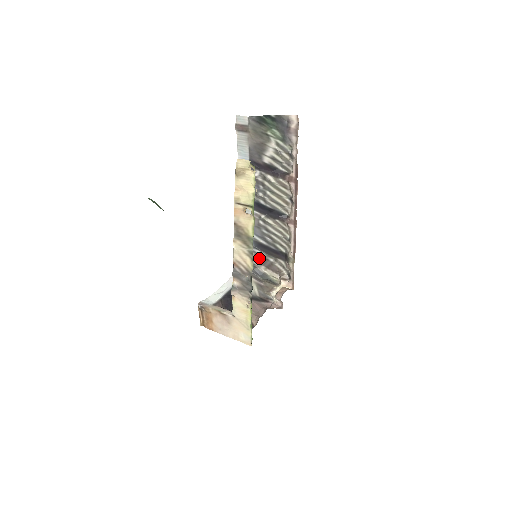
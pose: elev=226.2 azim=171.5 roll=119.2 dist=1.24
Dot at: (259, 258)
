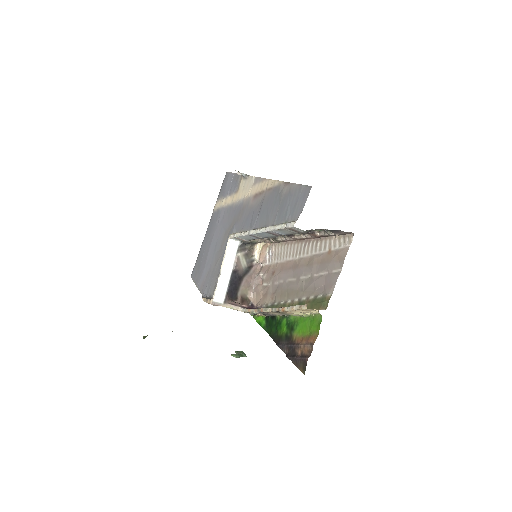
Dot at: occluded
